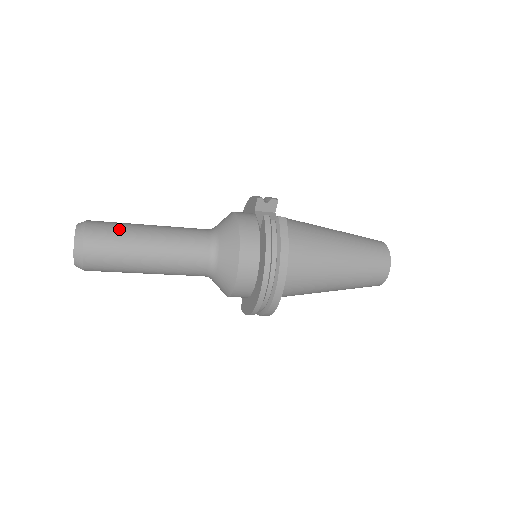
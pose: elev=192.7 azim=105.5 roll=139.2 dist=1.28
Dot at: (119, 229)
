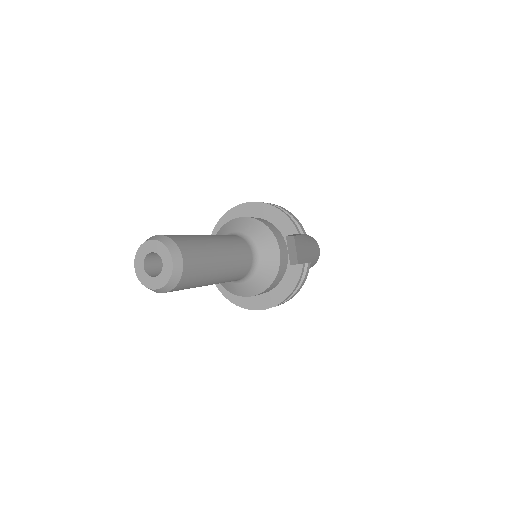
Dot at: (205, 263)
